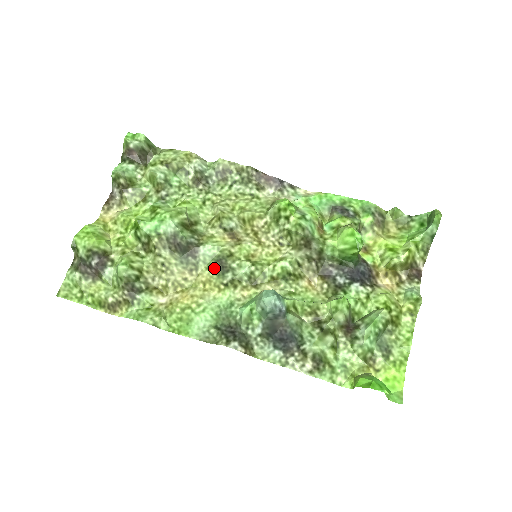
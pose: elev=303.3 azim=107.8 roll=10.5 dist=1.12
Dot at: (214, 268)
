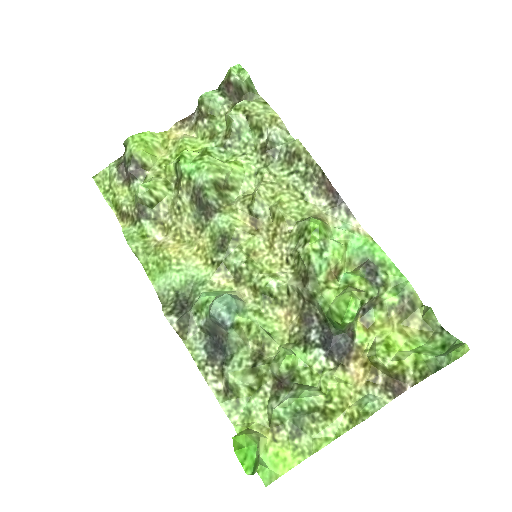
Dot at: (215, 240)
